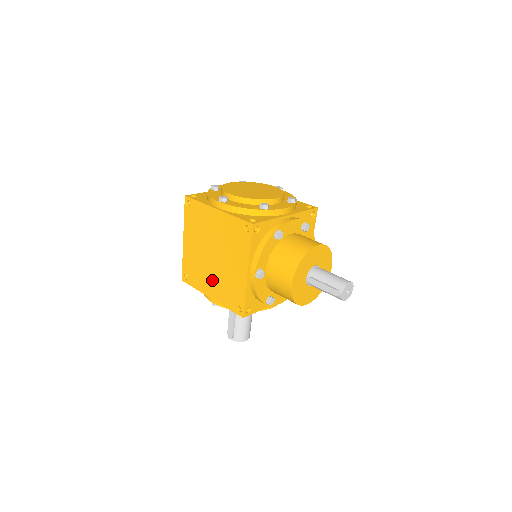
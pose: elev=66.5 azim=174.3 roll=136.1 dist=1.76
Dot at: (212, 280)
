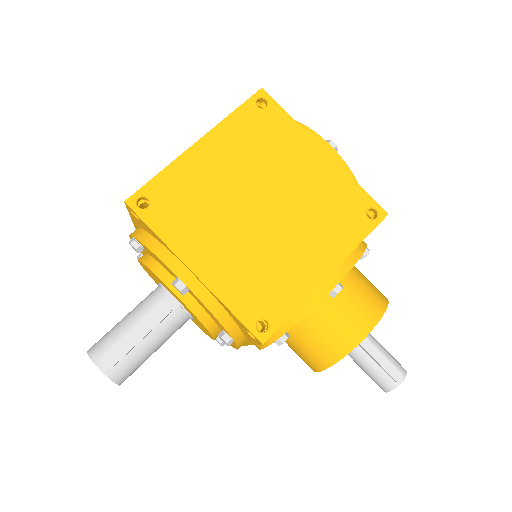
Dot at: (225, 244)
